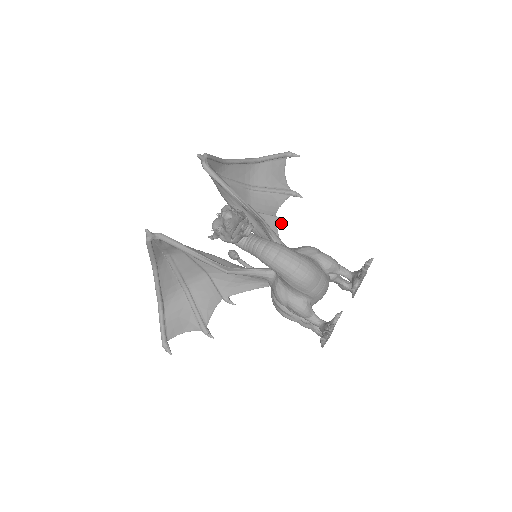
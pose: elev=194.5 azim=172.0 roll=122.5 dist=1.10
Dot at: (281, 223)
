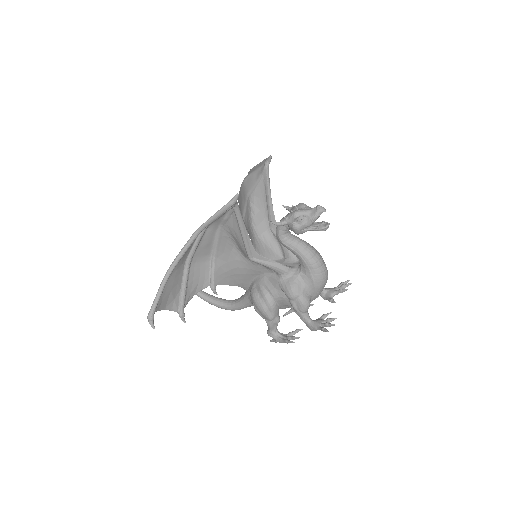
Dot at: occluded
